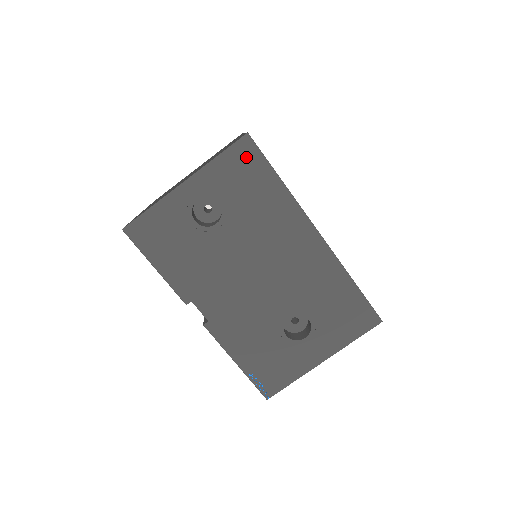
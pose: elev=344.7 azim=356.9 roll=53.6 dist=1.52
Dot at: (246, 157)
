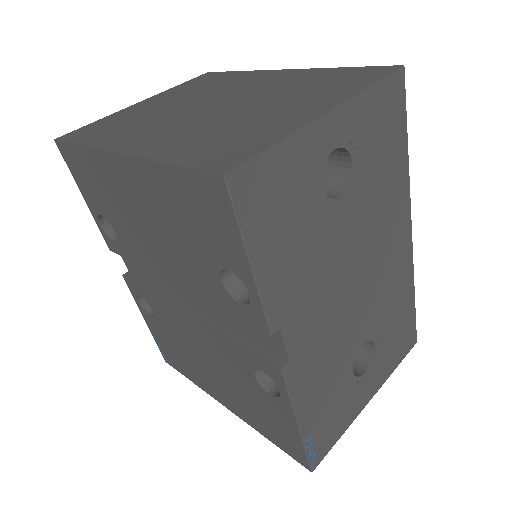
Dot at: (393, 101)
